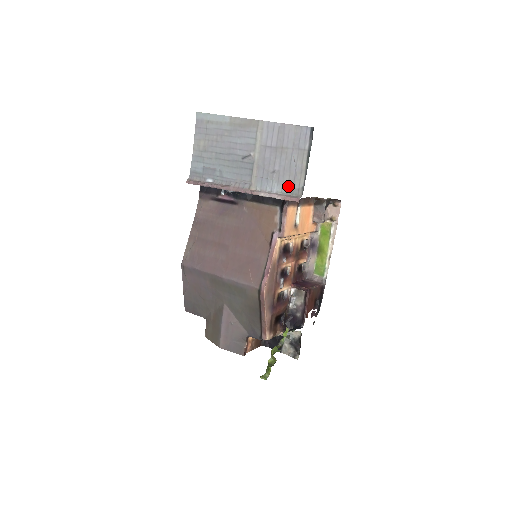
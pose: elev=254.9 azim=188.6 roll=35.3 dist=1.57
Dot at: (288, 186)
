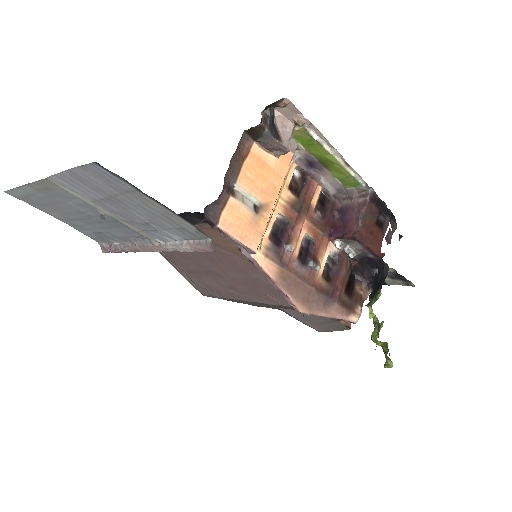
Dot at: (181, 232)
